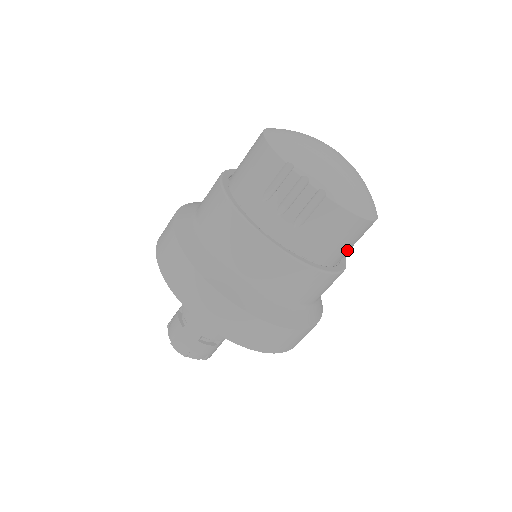
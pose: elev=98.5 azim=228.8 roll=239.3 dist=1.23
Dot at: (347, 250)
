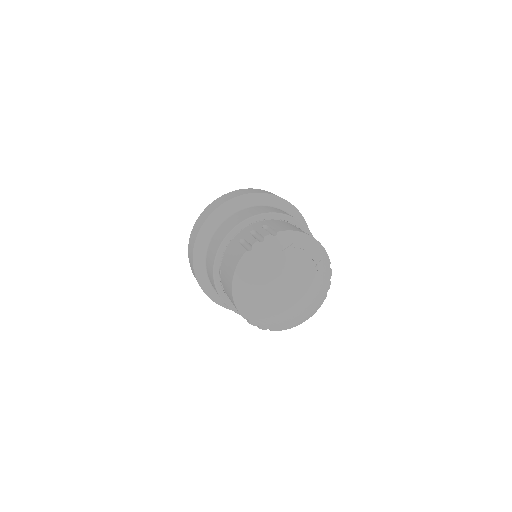
Dot at: occluded
